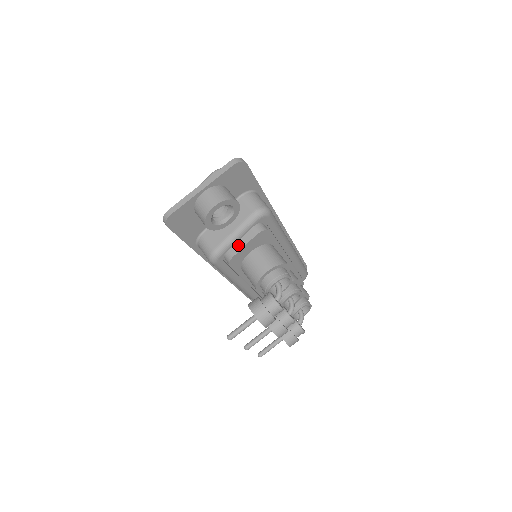
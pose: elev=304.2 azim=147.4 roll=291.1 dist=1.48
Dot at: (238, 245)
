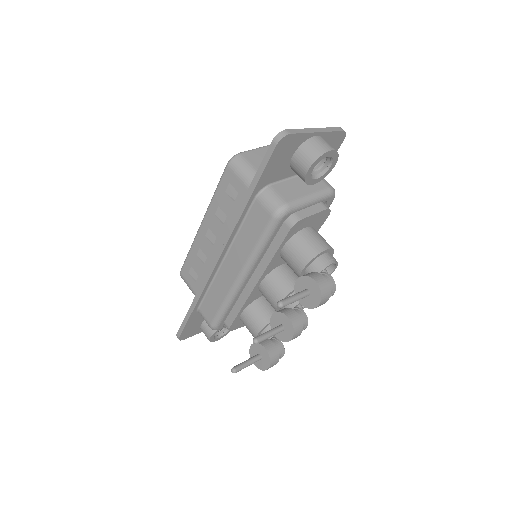
Dot at: (307, 211)
